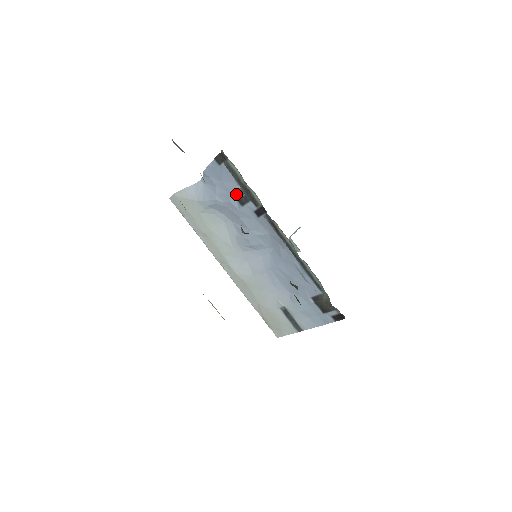
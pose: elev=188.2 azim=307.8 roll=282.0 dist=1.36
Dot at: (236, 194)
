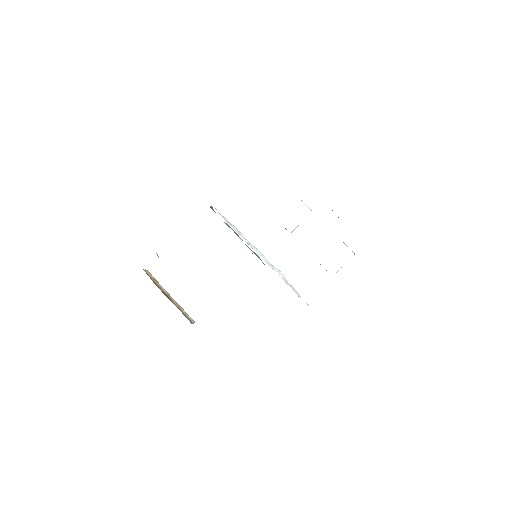
Dot at: occluded
